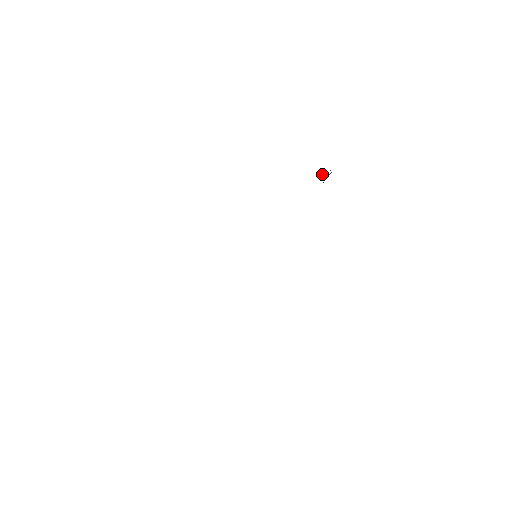
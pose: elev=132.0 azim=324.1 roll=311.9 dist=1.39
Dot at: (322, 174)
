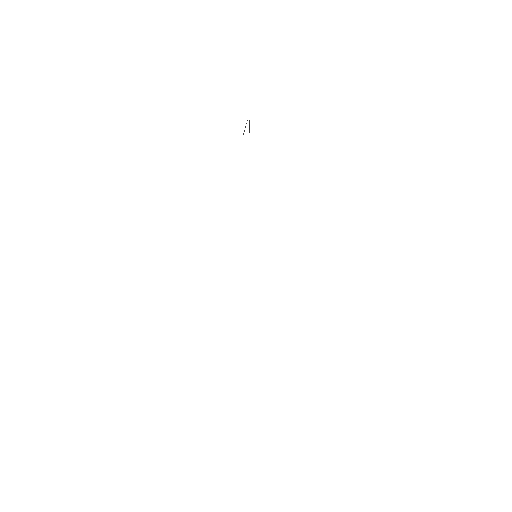
Dot at: occluded
